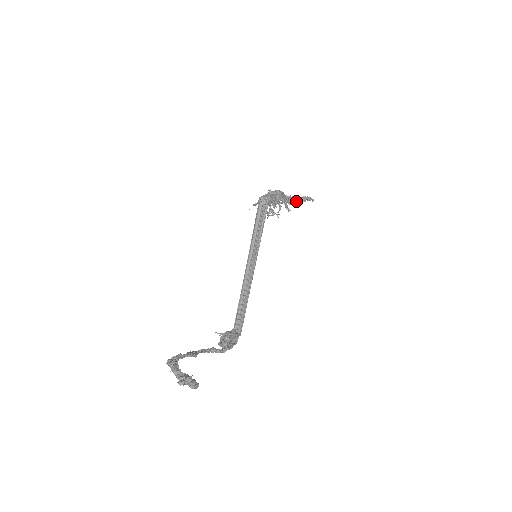
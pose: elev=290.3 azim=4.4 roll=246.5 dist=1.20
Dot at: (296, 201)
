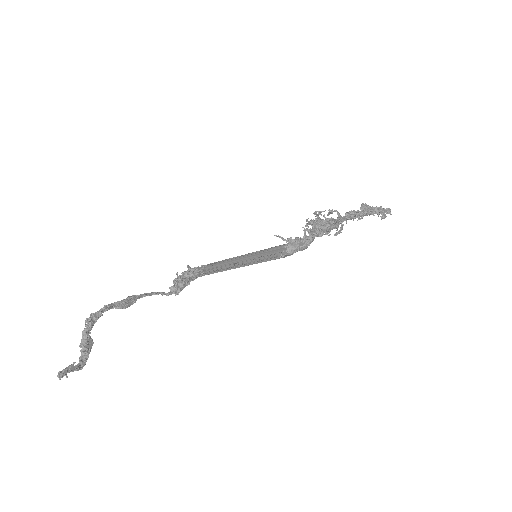
Dot at: (361, 216)
